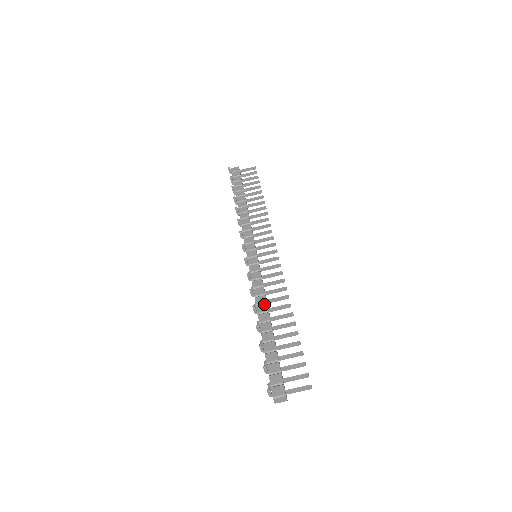
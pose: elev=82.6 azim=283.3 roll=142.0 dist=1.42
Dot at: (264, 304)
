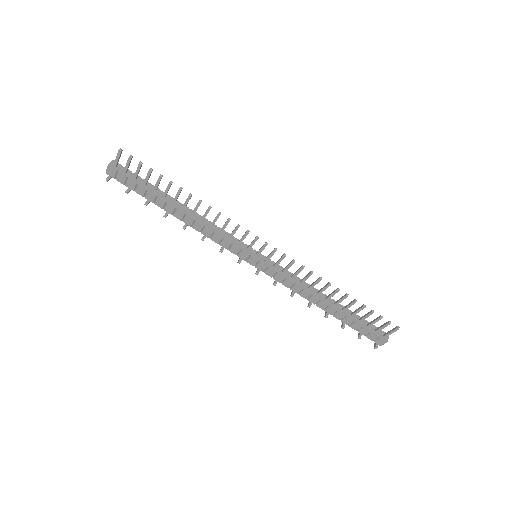
Dot at: (312, 297)
